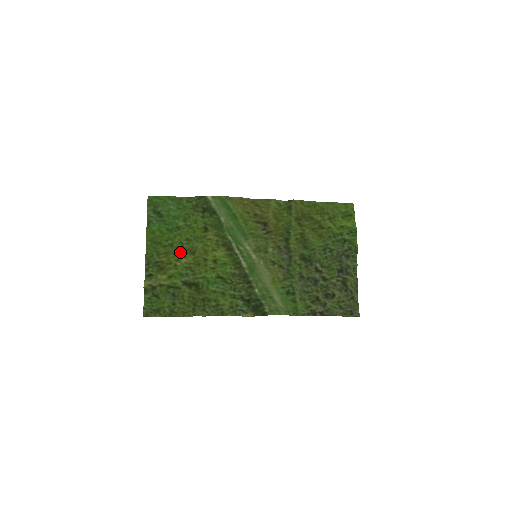
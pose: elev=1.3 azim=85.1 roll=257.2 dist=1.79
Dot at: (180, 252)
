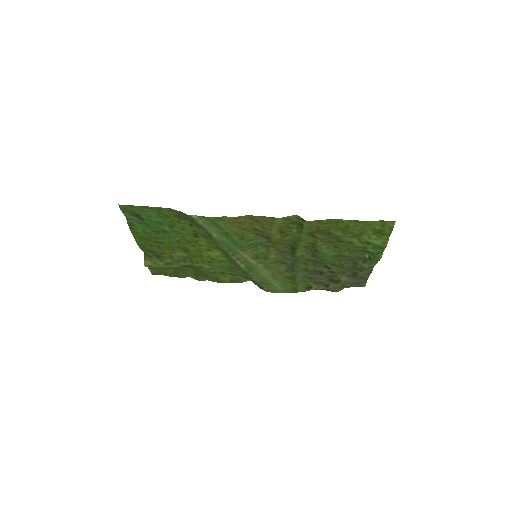
Dot at: (172, 248)
